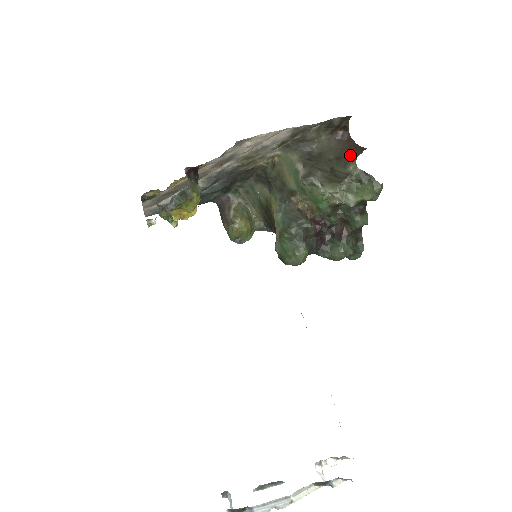
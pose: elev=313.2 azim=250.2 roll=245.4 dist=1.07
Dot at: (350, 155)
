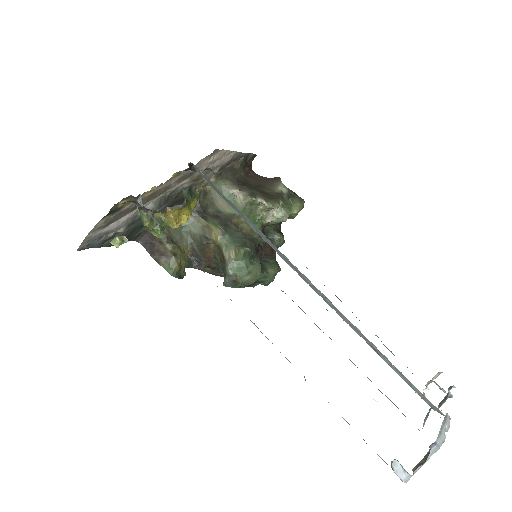
Dot at: (267, 183)
